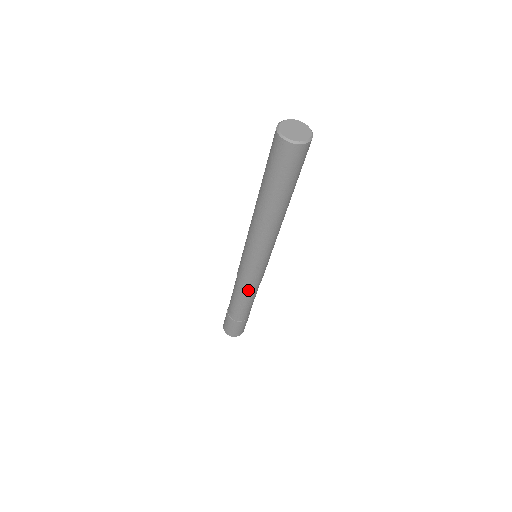
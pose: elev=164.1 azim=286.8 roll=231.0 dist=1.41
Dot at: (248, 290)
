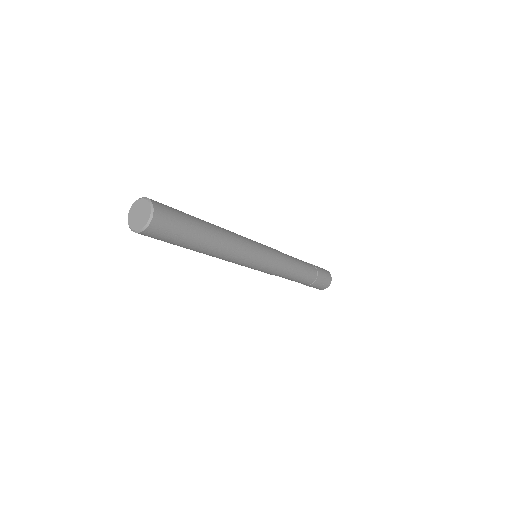
Dot at: occluded
